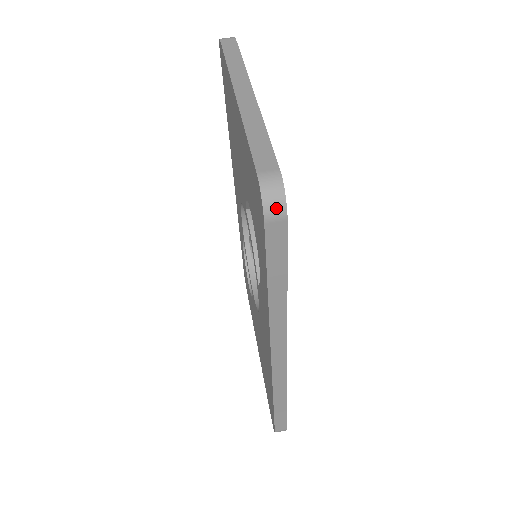
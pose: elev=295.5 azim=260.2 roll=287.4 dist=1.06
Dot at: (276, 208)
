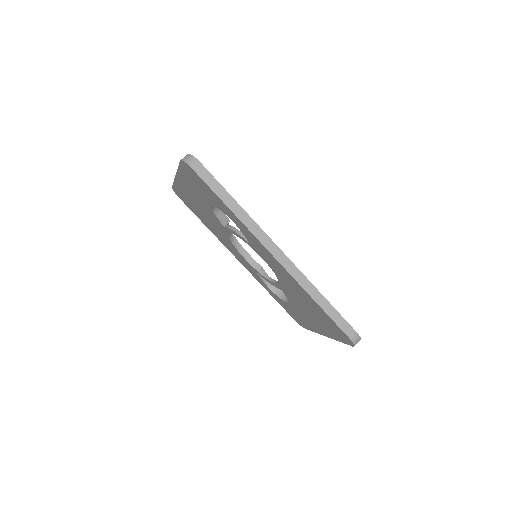
Dot at: (192, 161)
